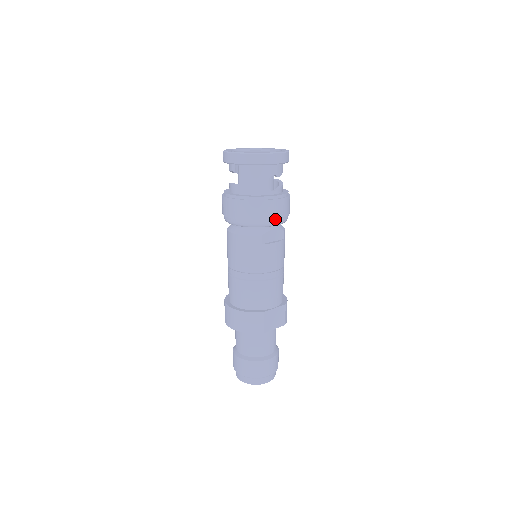
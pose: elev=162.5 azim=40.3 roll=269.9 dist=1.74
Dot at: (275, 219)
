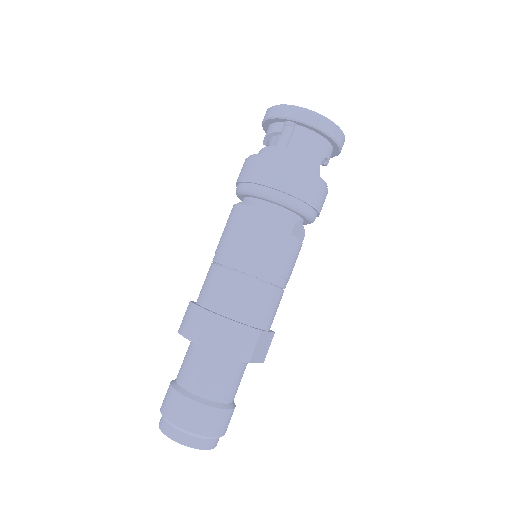
Dot at: (314, 210)
